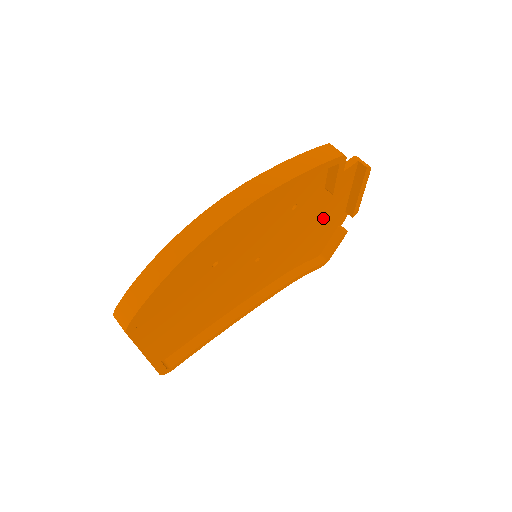
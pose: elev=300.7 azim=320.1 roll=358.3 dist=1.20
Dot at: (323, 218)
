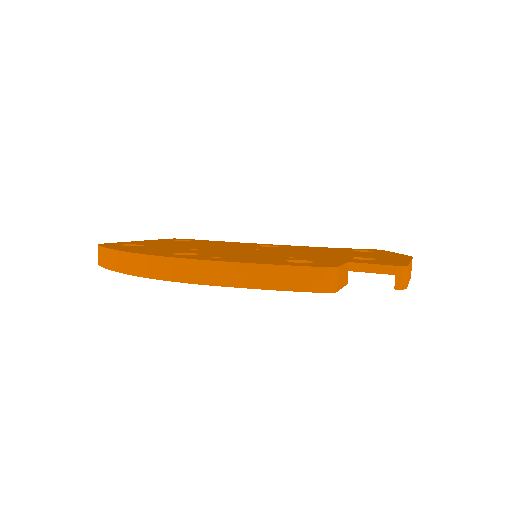
Dot at: occluded
